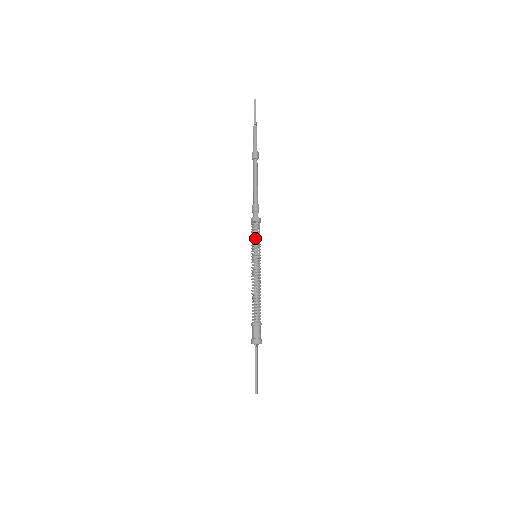
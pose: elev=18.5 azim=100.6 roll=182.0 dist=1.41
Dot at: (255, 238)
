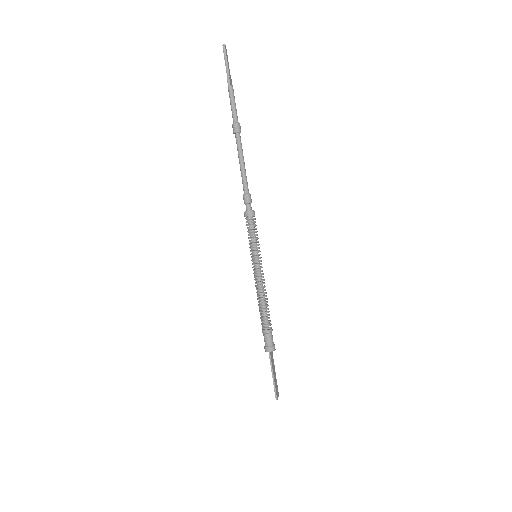
Dot at: (252, 236)
